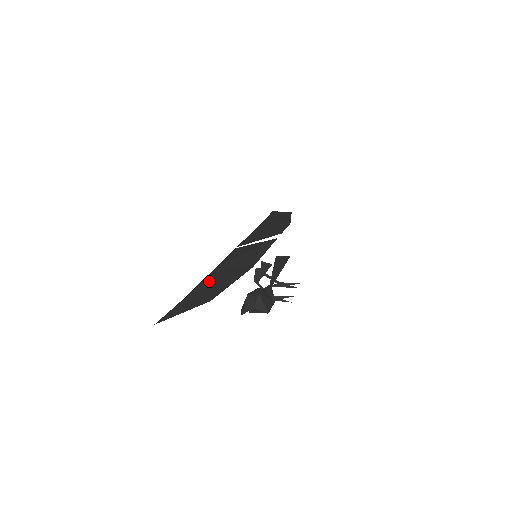
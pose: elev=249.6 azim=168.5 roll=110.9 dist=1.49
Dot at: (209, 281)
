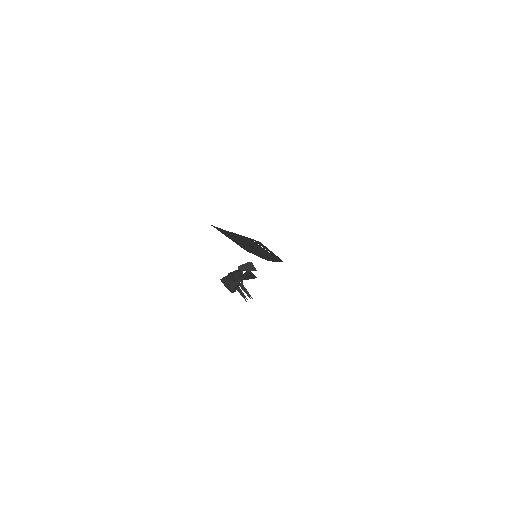
Dot at: (241, 239)
